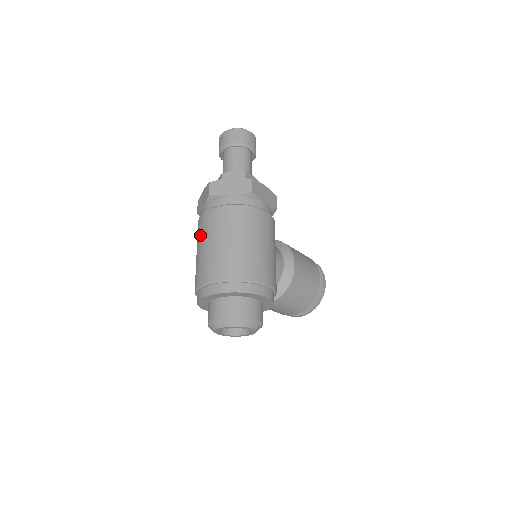
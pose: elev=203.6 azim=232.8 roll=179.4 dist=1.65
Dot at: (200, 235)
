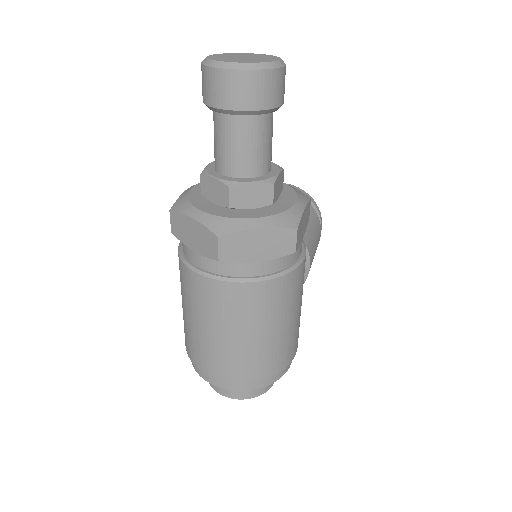
Dot at: (198, 306)
